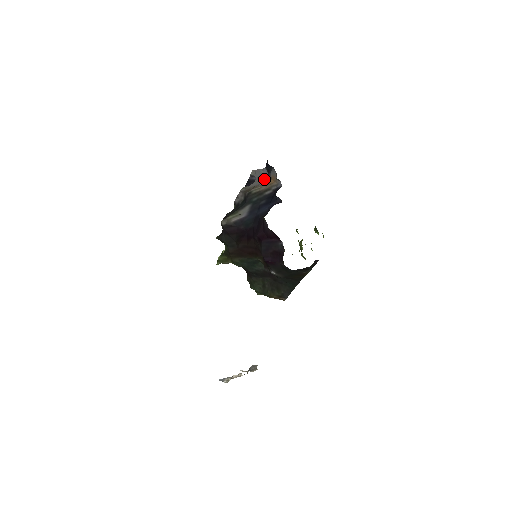
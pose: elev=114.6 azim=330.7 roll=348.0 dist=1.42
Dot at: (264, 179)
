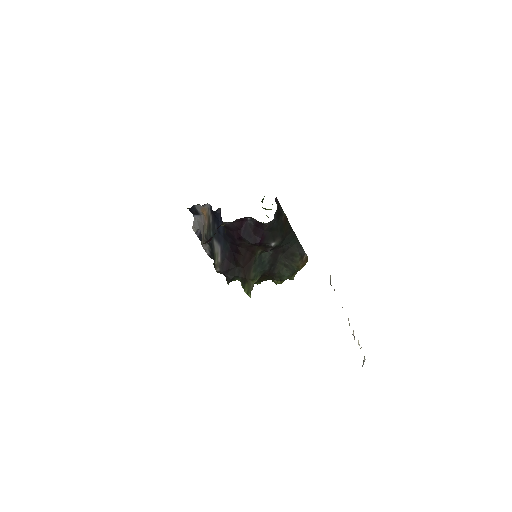
Dot at: (201, 220)
